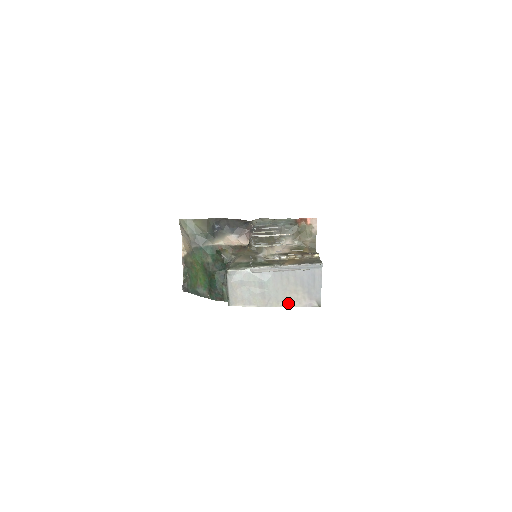
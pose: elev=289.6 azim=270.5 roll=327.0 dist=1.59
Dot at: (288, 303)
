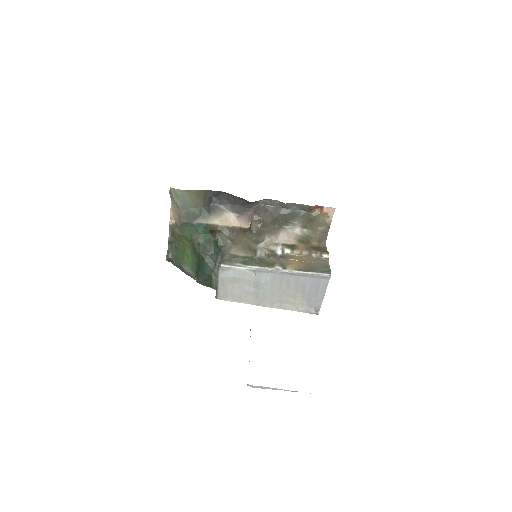
Dot at: (283, 306)
